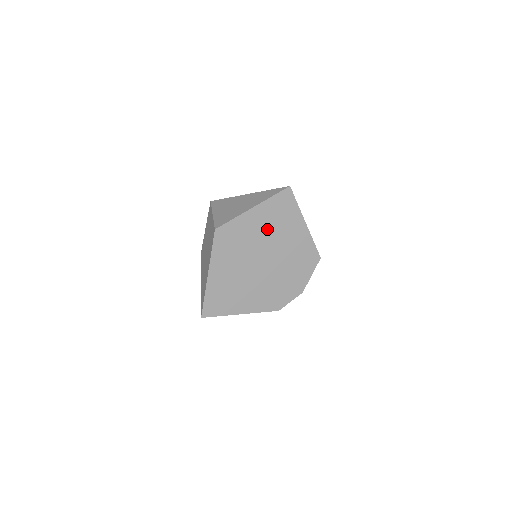
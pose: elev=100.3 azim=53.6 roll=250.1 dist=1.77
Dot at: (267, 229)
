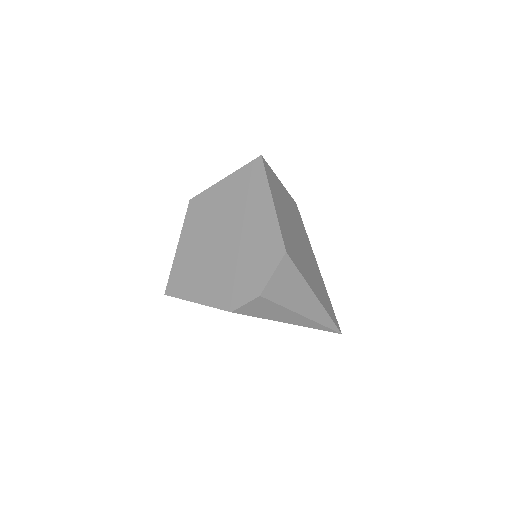
Dot at: (233, 205)
